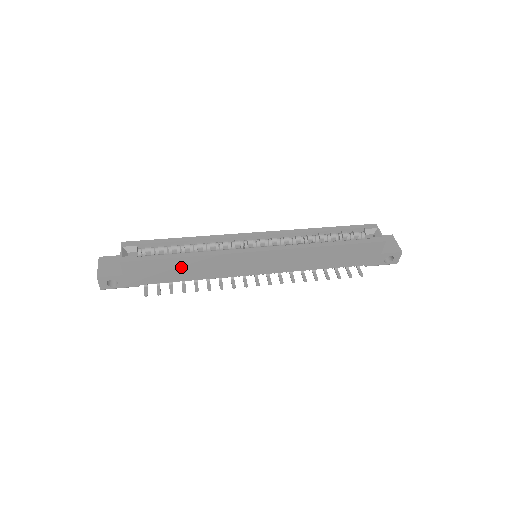
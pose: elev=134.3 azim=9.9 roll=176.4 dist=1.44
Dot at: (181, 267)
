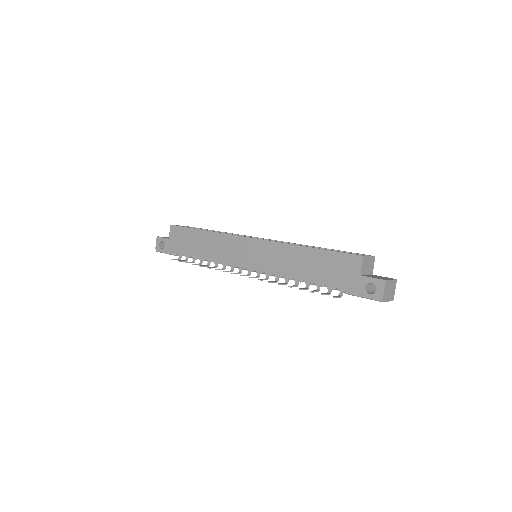
Dot at: (200, 241)
